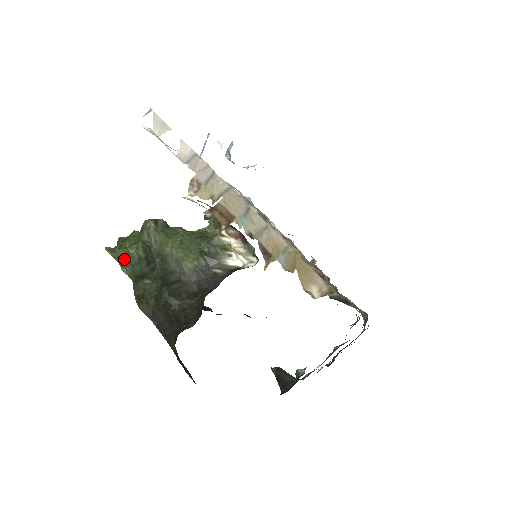
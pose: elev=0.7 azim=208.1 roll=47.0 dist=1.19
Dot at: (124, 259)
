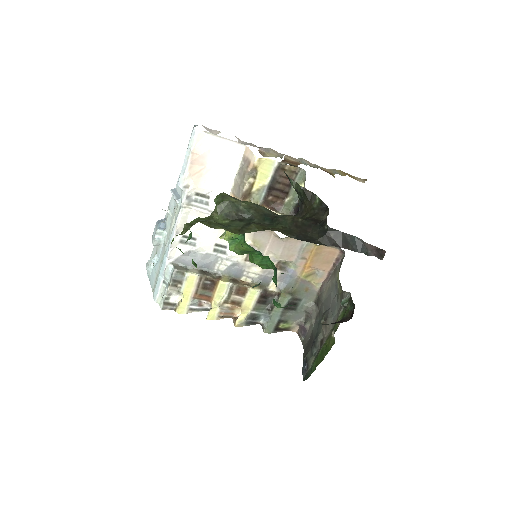
Dot at: (216, 224)
